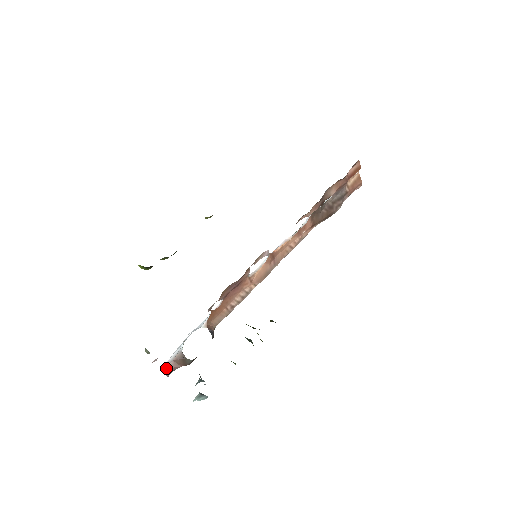
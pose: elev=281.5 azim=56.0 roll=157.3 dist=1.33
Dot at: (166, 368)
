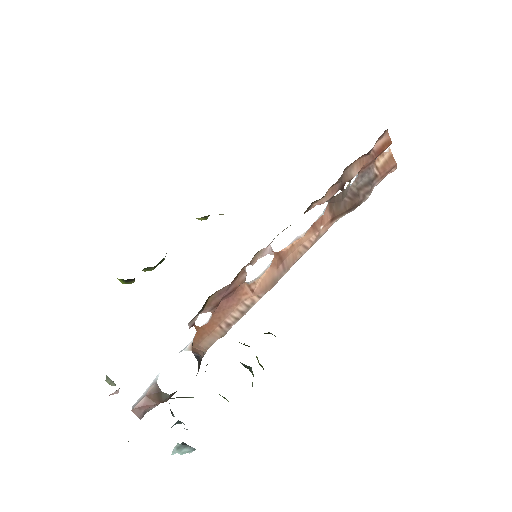
Dot at: (137, 406)
